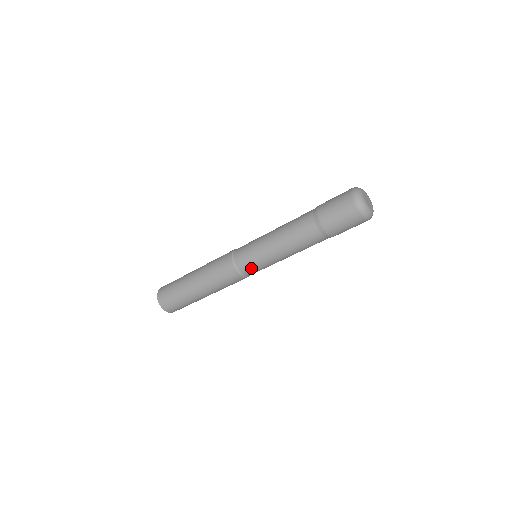
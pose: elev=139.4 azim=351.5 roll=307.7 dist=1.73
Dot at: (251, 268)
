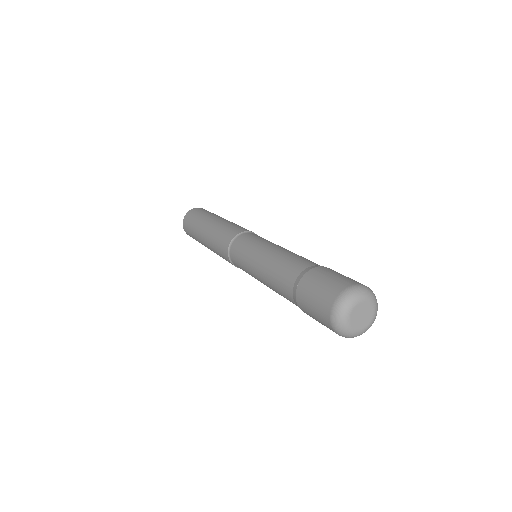
Dot at: (241, 268)
